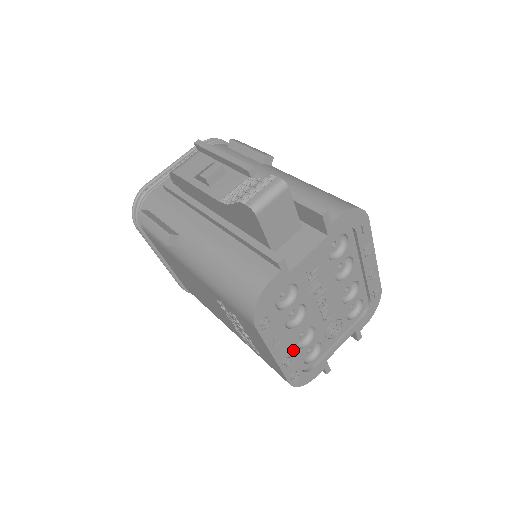
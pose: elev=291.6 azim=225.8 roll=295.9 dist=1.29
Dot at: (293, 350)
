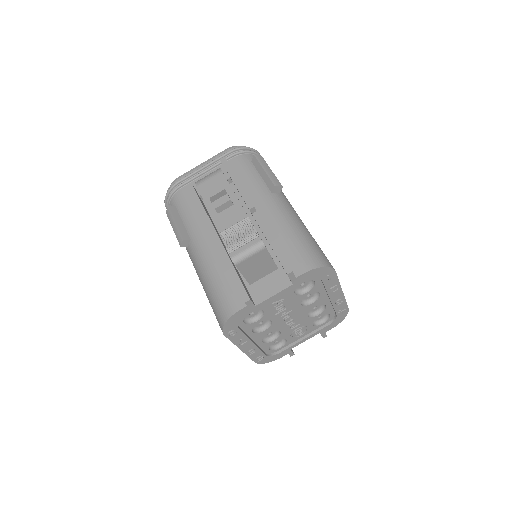
Dot at: (259, 344)
